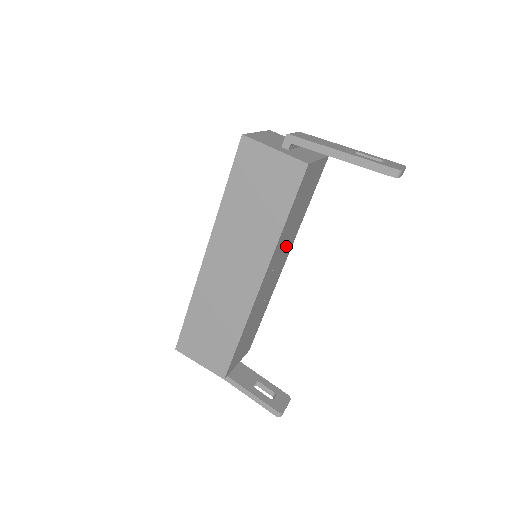
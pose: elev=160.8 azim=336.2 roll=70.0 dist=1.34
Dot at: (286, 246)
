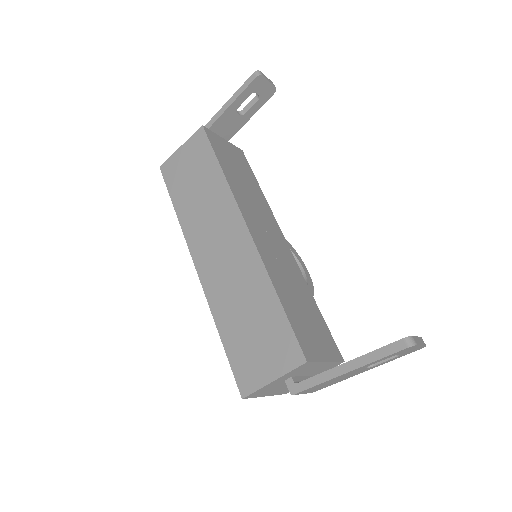
Dot at: (260, 211)
